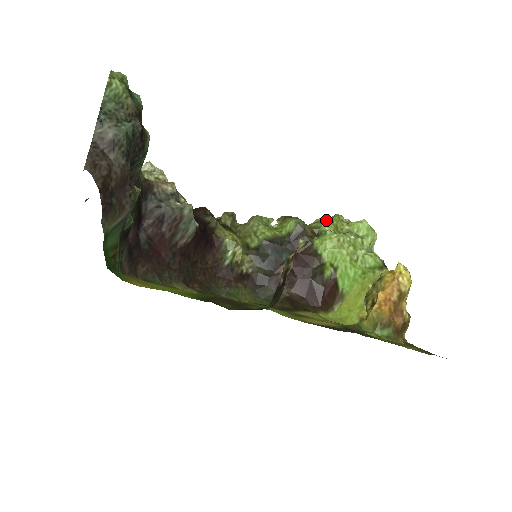
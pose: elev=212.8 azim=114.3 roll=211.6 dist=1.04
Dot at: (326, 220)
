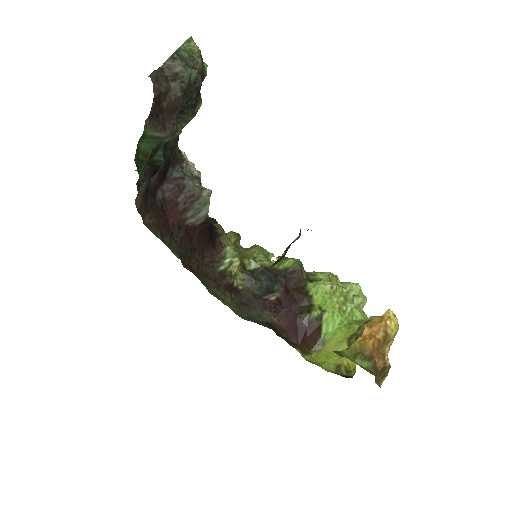
Dot at: (322, 272)
